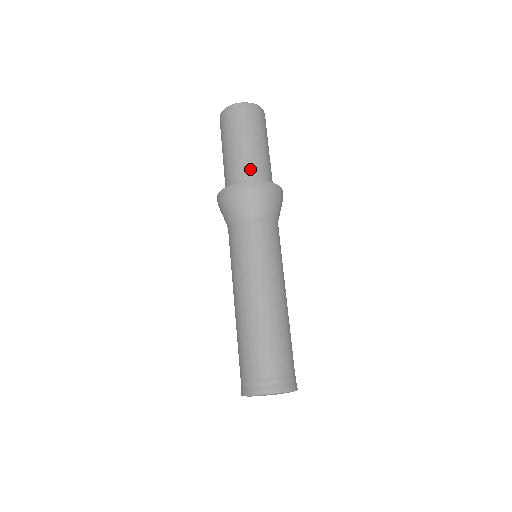
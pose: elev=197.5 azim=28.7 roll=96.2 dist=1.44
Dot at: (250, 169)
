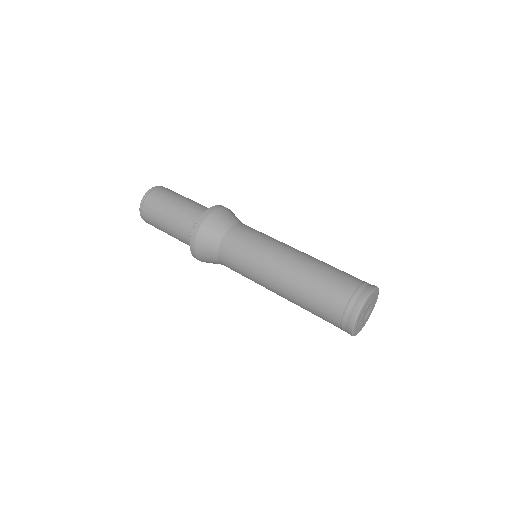
Dot at: (193, 214)
